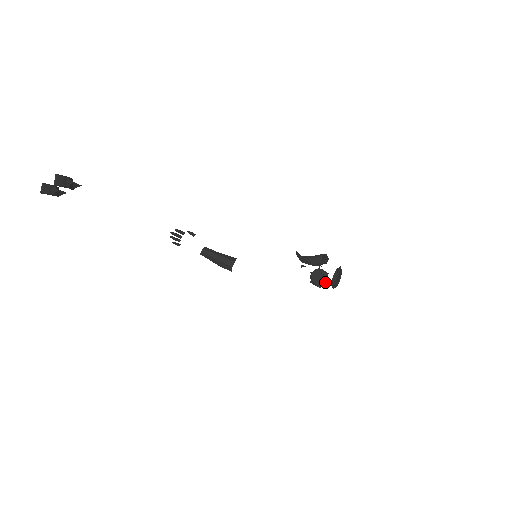
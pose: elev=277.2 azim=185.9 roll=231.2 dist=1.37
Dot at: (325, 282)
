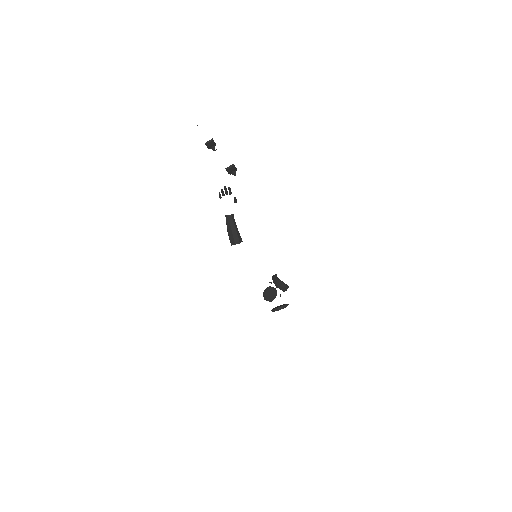
Dot at: (270, 300)
